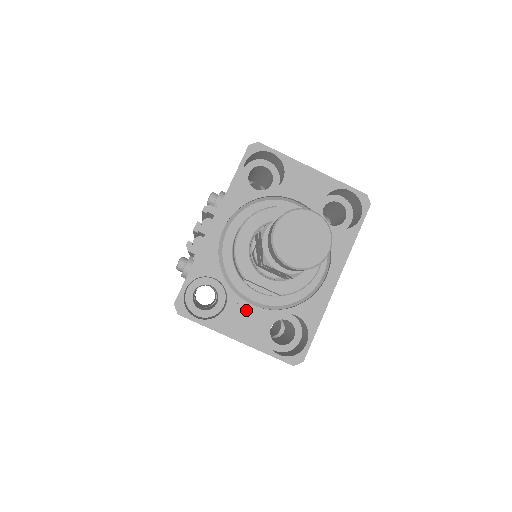
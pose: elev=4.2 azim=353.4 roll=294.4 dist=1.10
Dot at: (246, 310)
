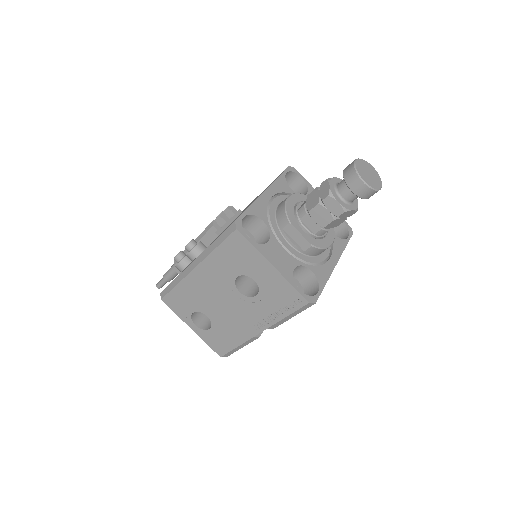
Dot at: (281, 251)
